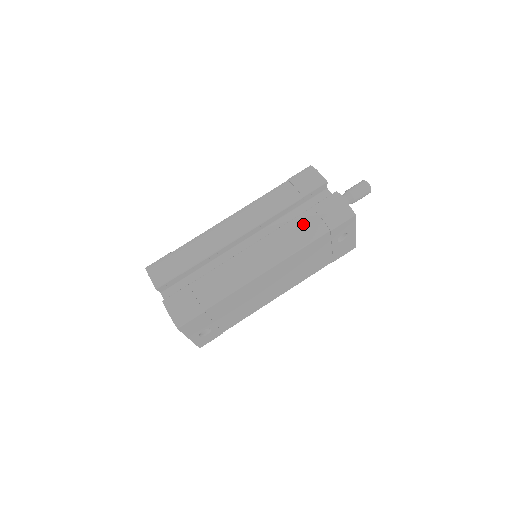
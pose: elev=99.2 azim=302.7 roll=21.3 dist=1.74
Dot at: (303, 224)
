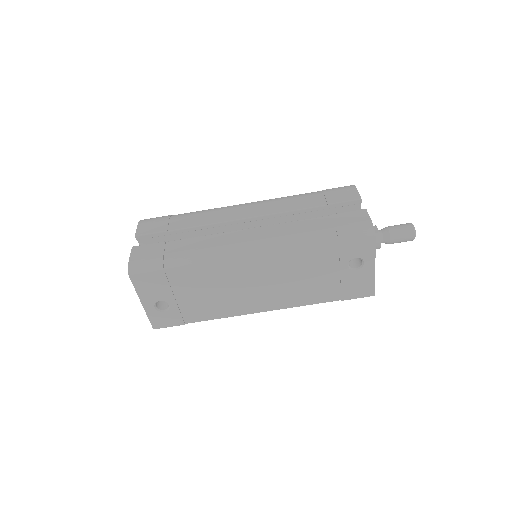
Dot at: (312, 226)
